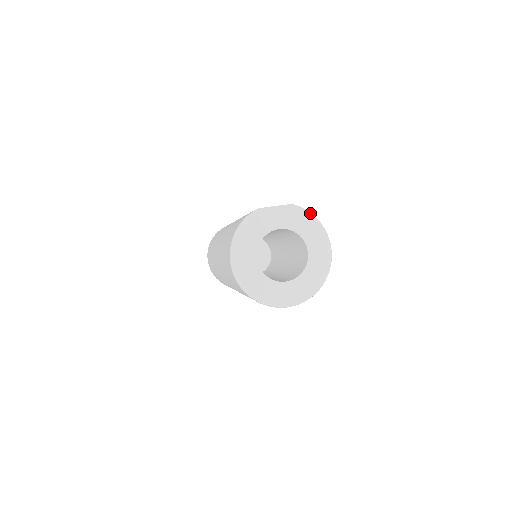
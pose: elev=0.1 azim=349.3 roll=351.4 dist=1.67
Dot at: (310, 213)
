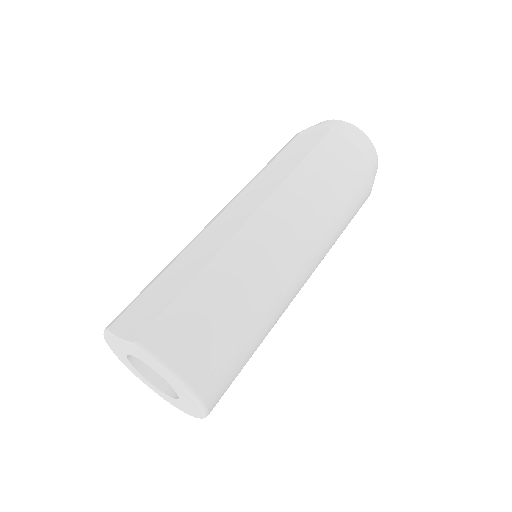
Dot at: (157, 361)
